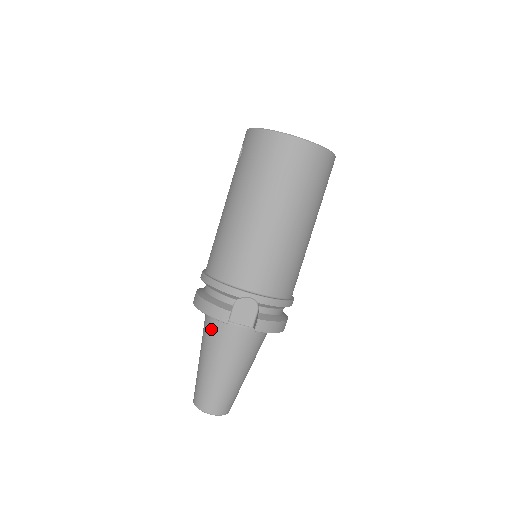
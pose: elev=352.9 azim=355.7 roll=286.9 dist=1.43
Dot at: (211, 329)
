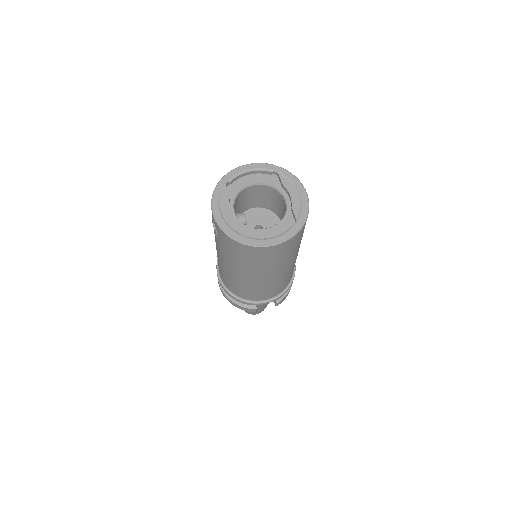
Dot at: occluded
